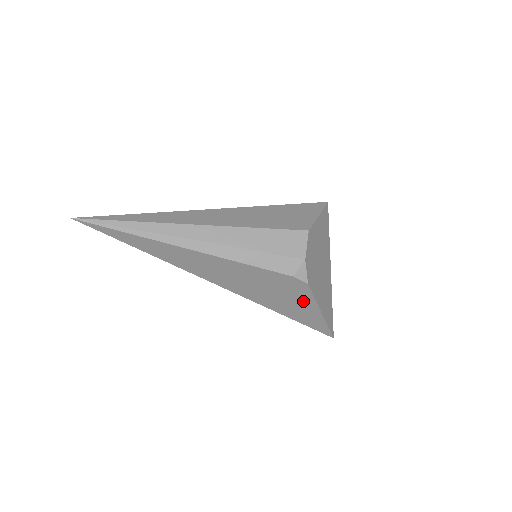
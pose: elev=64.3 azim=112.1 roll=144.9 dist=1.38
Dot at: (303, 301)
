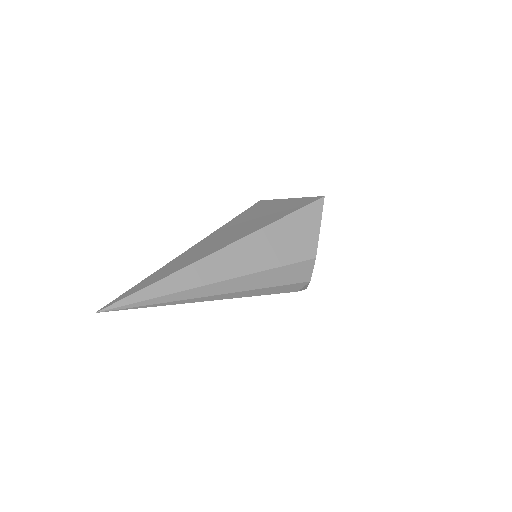
Dot at: occluded
